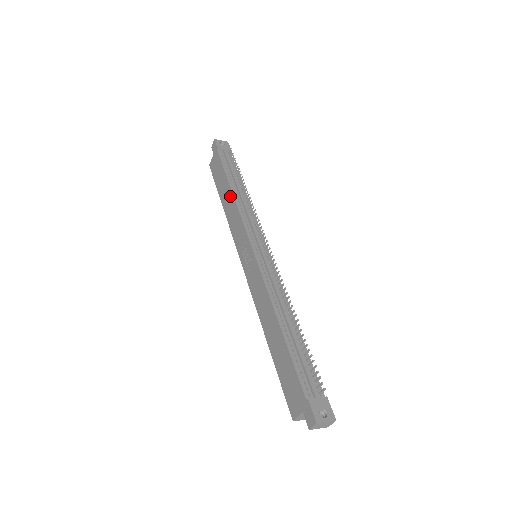
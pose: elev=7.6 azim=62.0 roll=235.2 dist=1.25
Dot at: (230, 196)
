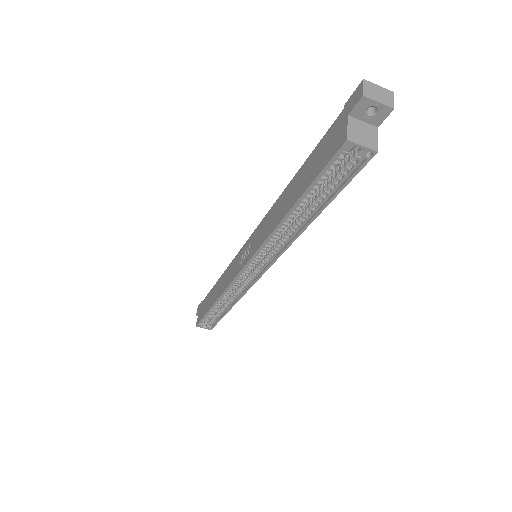
Dot at: (219, 282)
